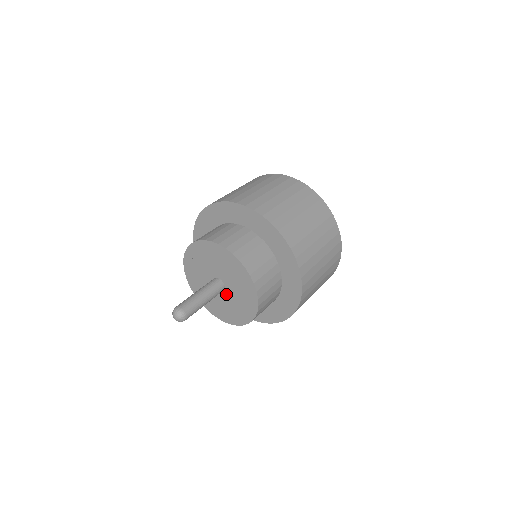
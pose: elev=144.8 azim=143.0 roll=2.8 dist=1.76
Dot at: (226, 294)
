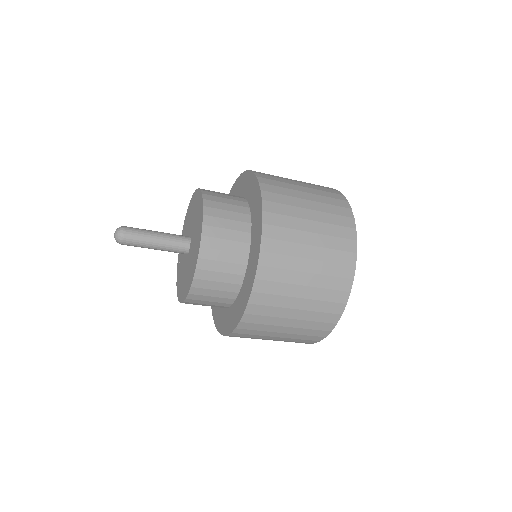
Dot at: (187, 259)
